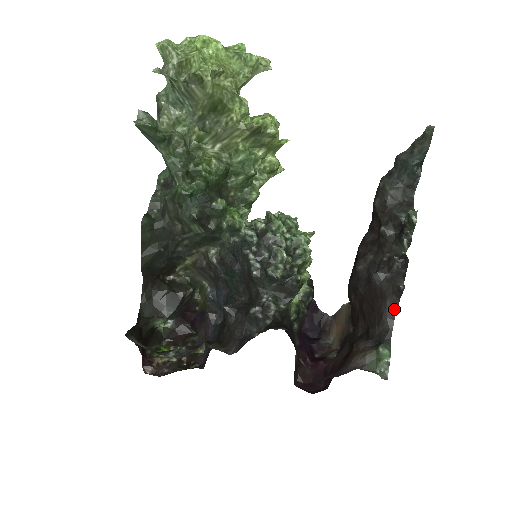
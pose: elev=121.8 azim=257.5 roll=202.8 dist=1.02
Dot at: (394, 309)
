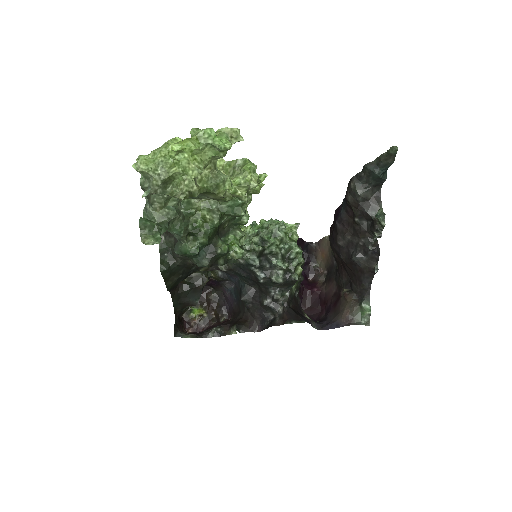
Dot at: (371, 278)
